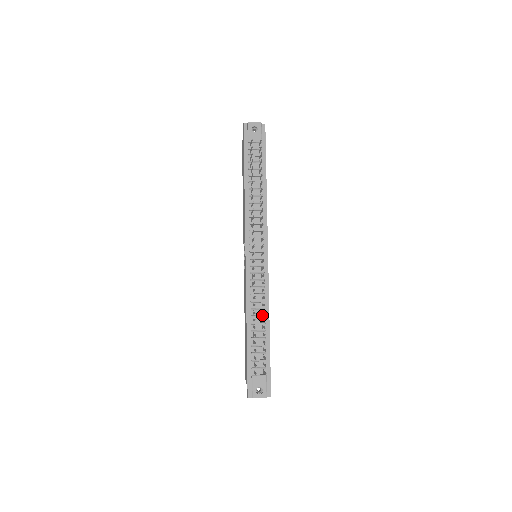
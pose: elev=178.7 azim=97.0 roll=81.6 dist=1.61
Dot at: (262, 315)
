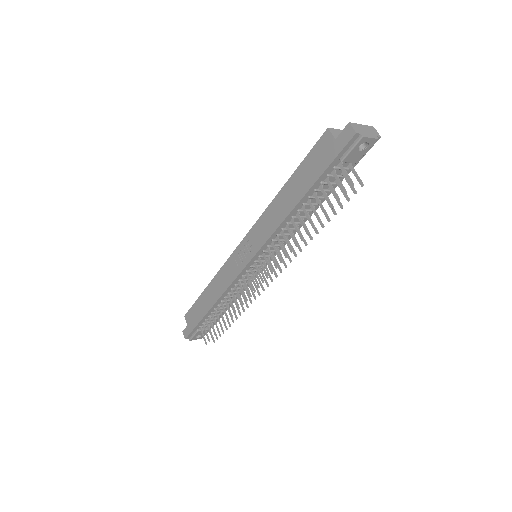
Dot at: (232, 300)
